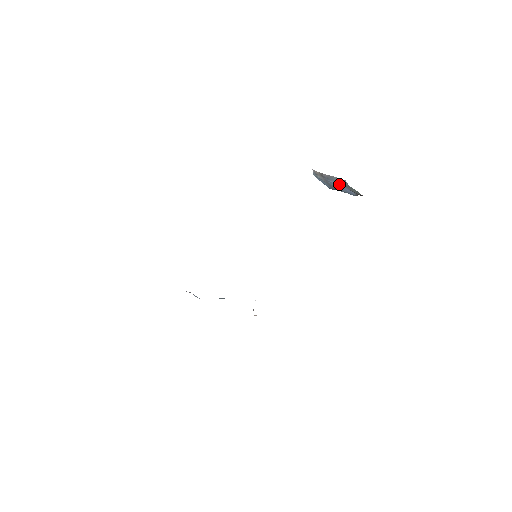
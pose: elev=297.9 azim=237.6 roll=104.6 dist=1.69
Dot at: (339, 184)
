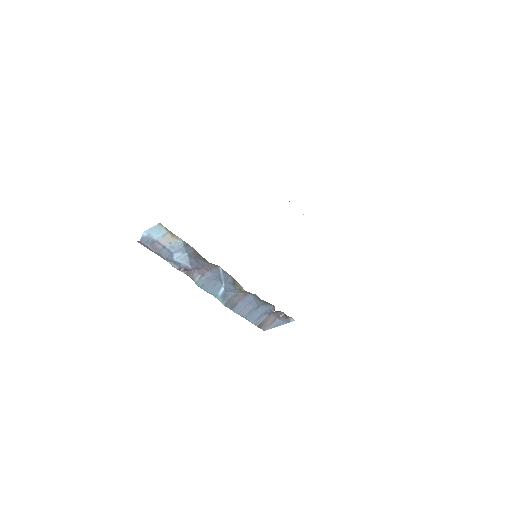
Dot at: occluded
